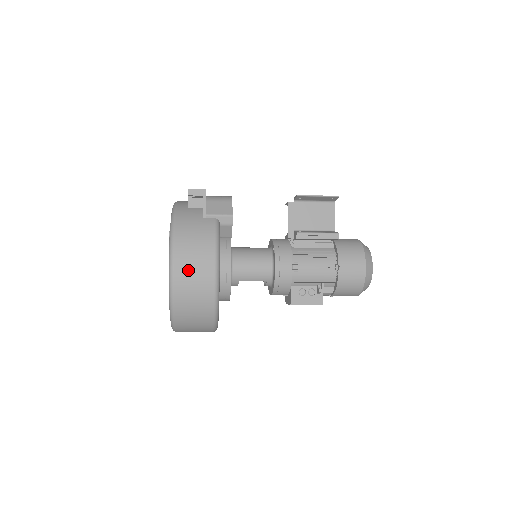
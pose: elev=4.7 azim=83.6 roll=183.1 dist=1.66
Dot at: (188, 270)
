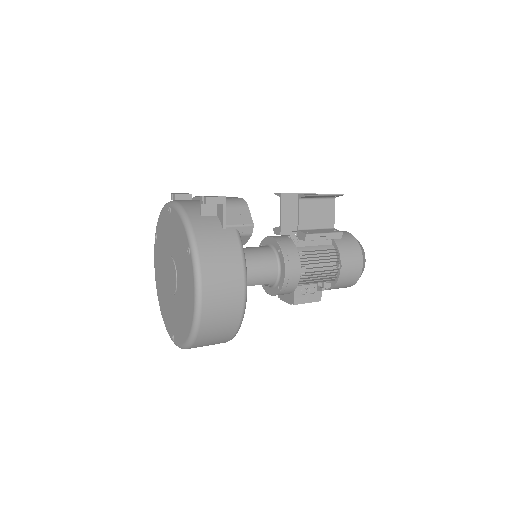
Dot at: (217, 293)
